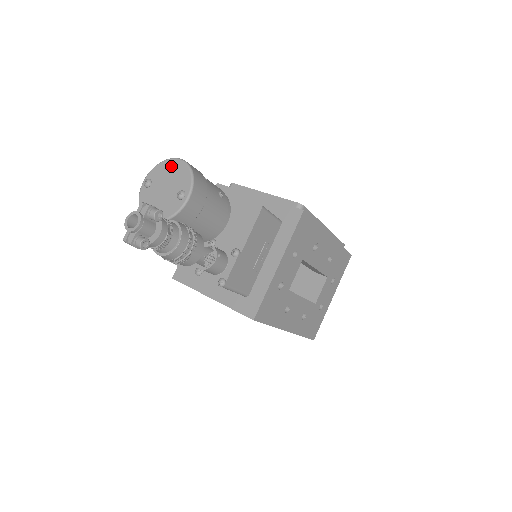
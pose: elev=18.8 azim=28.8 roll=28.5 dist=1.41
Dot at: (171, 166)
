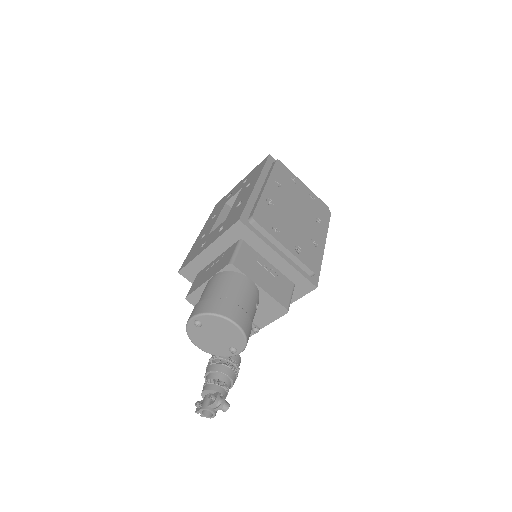
Dot at: (225, 325)
